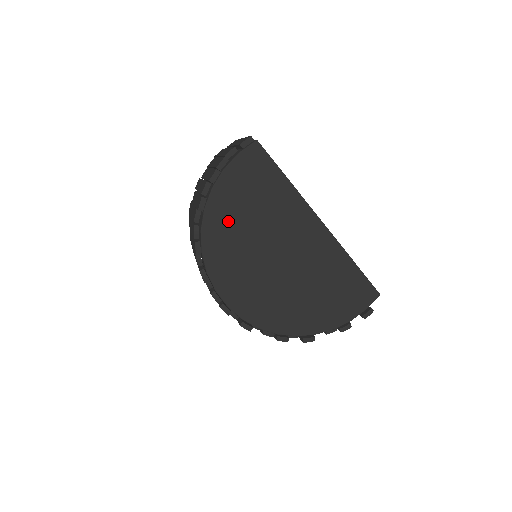
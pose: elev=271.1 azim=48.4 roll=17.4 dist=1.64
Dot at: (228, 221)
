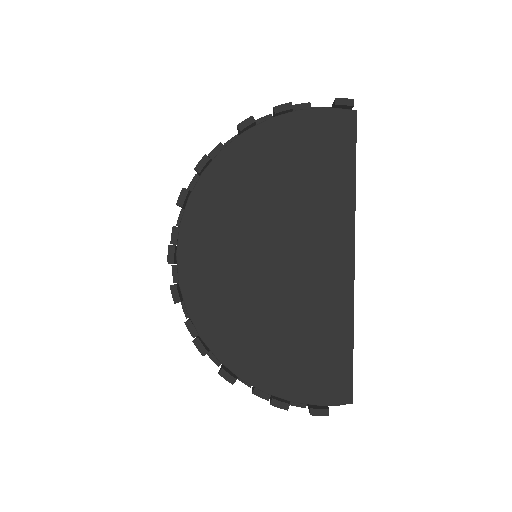
Dot at: (257, 165)
